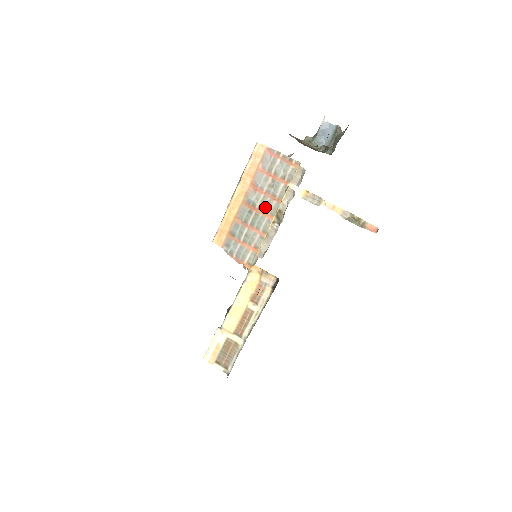
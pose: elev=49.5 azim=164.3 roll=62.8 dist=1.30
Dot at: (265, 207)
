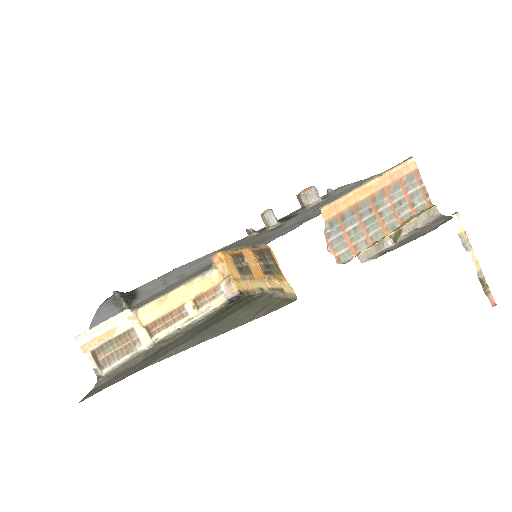
Dot at: (386, 217)
